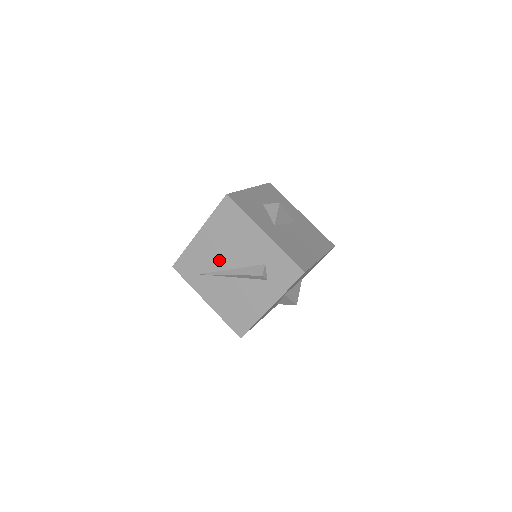
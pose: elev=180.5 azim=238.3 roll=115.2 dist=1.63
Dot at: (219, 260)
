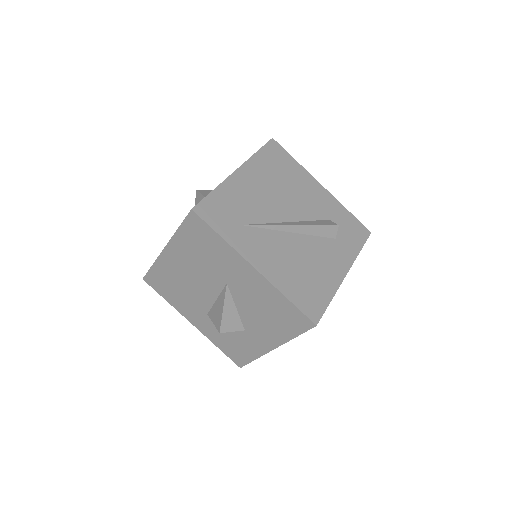
Dot at: (271, 208)
